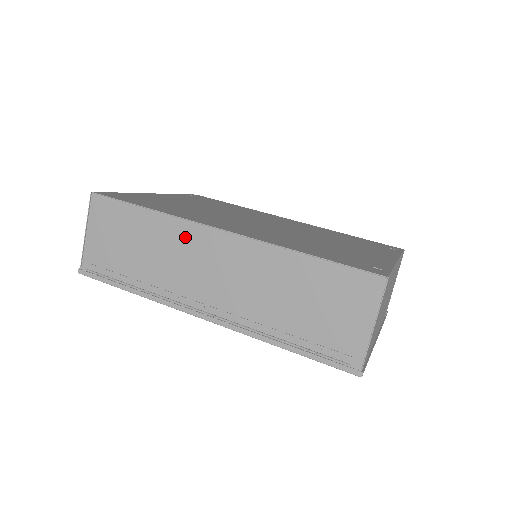
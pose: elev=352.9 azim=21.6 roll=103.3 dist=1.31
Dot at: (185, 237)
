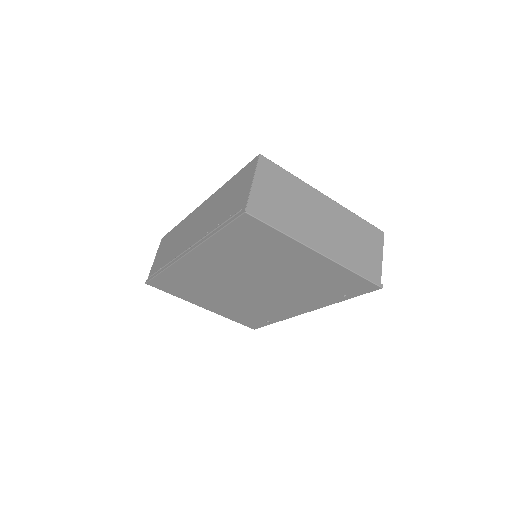
Dot at: (188, 222)
